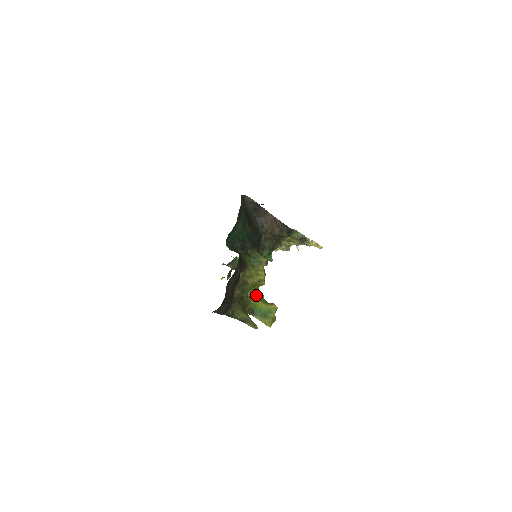
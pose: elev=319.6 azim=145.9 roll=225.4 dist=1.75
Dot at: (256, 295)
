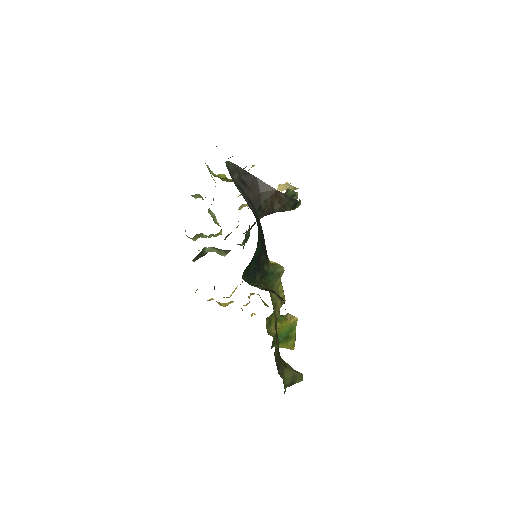
Dot at: (273, 317)
